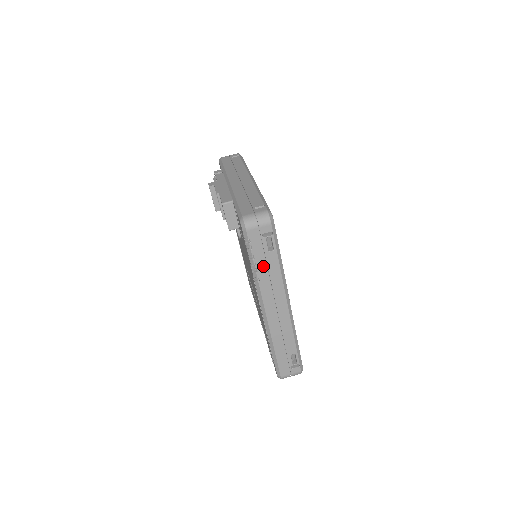
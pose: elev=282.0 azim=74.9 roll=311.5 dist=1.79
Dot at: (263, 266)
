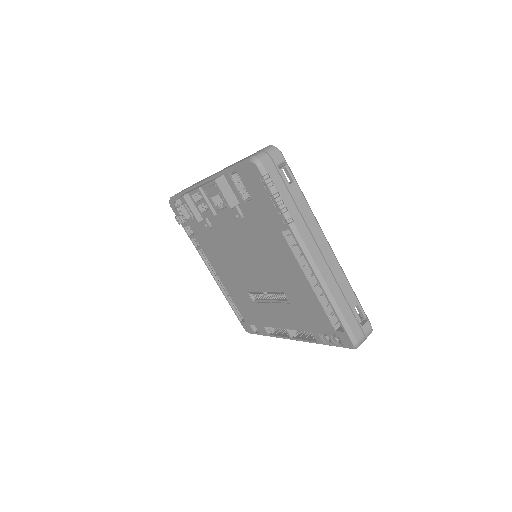
Dot at: (291, 202)
